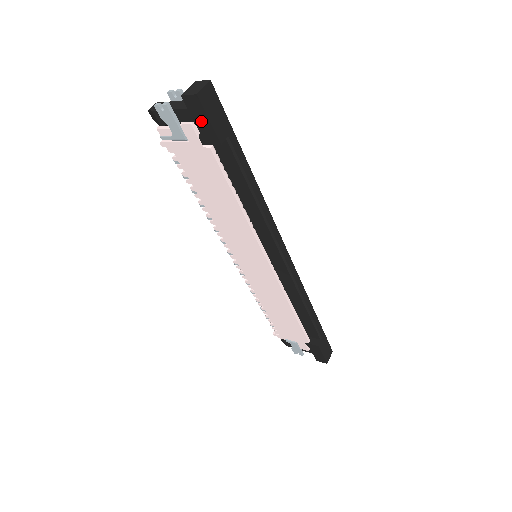
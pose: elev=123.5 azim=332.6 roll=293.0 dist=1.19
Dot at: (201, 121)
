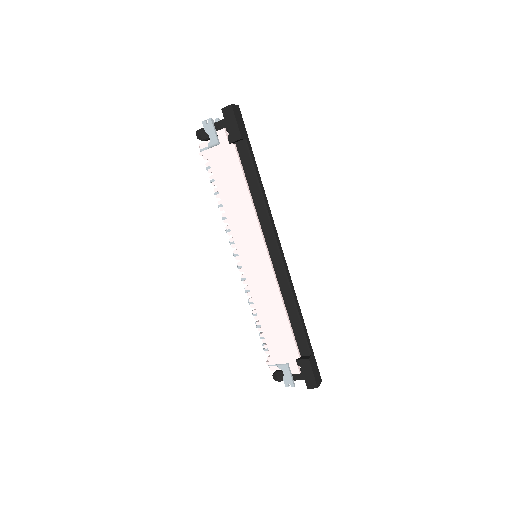
Dot at: (231, 124)
